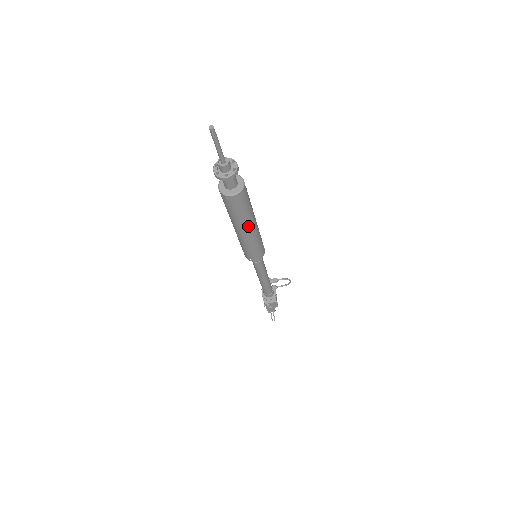
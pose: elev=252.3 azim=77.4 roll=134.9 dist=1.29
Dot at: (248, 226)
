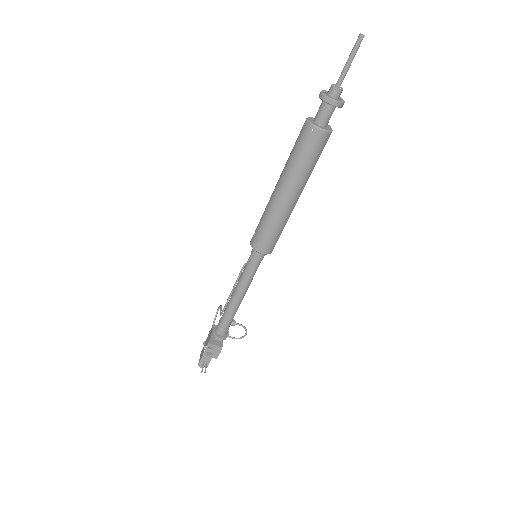
Dot at: (297, 189)
